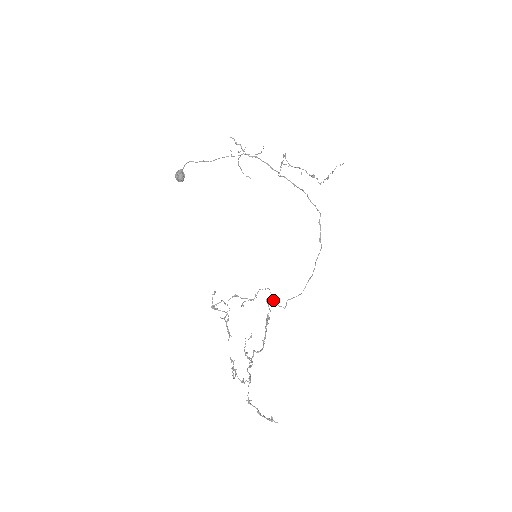
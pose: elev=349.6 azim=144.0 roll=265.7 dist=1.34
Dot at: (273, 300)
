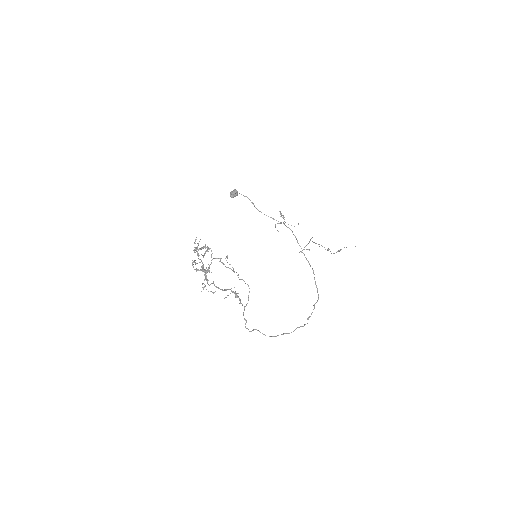
Dot at: occluded
